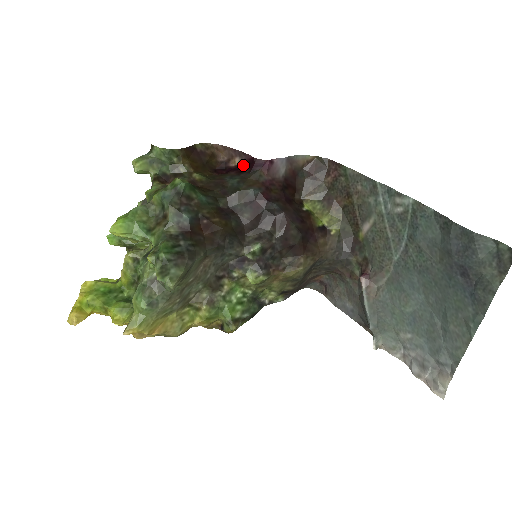
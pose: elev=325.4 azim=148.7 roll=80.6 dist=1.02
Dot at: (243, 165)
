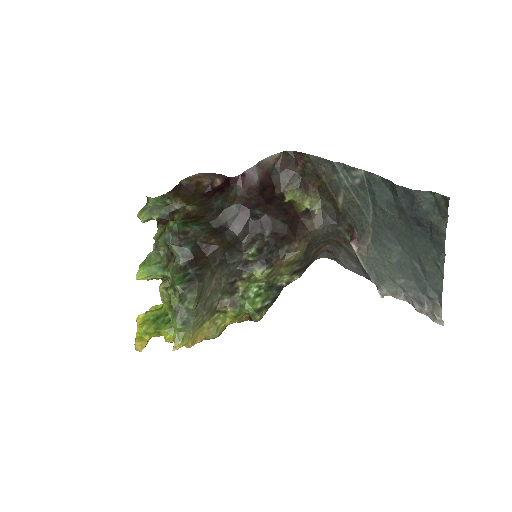
Dot at: (223, 184)
